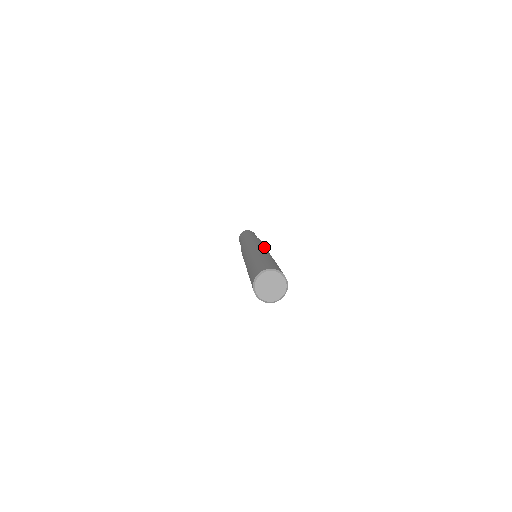
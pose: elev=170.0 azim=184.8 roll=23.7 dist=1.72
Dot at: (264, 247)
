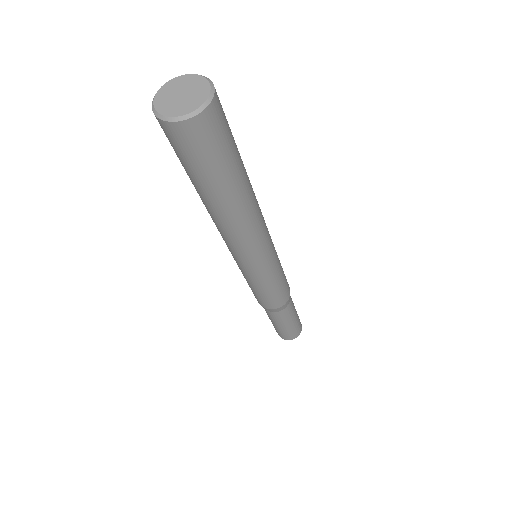
Dot at: occluded
